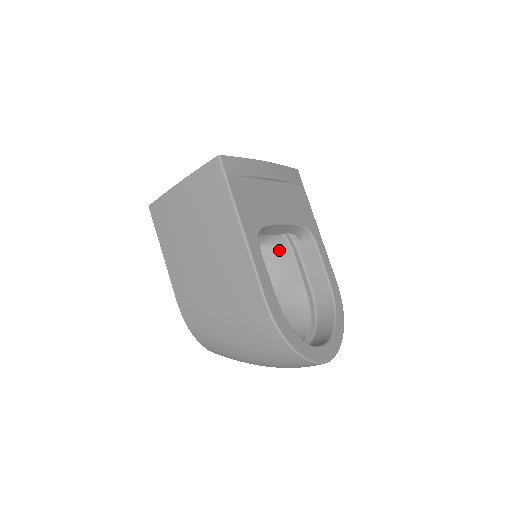
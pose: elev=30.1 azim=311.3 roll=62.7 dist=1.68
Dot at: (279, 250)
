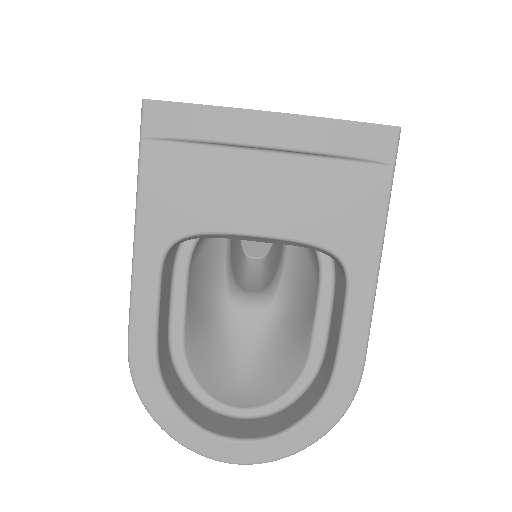
Dot at: (312, 260)
